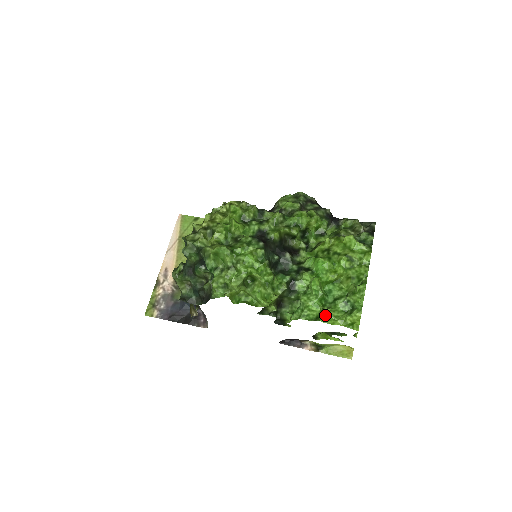
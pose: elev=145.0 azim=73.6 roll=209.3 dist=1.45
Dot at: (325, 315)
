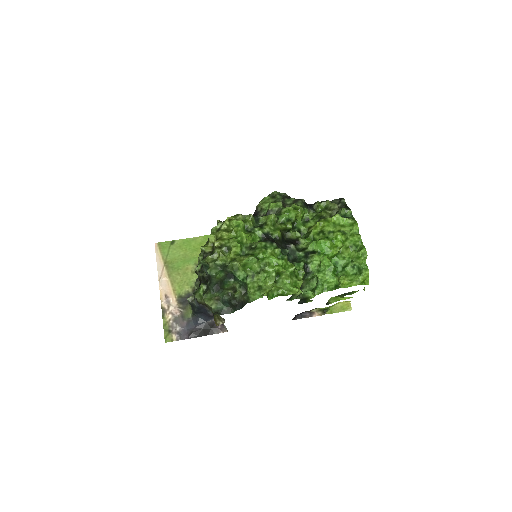
Dot at: (343, 282)
